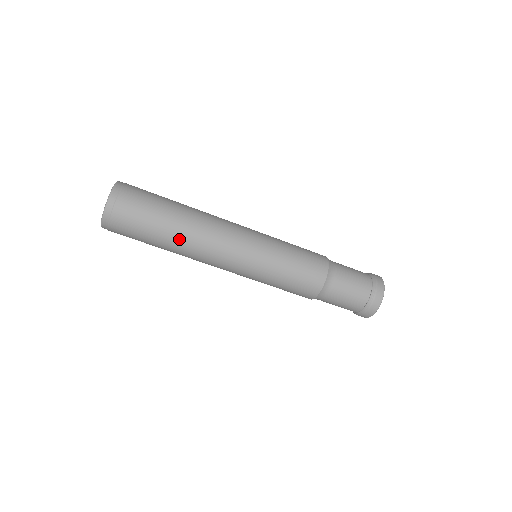
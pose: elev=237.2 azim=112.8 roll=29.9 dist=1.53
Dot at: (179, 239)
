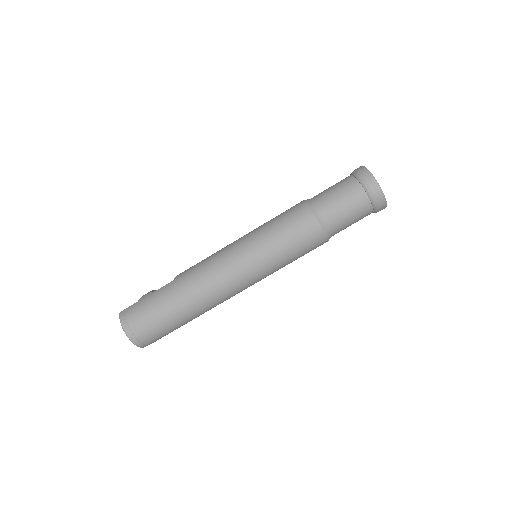
Dot at: (196, 312)
